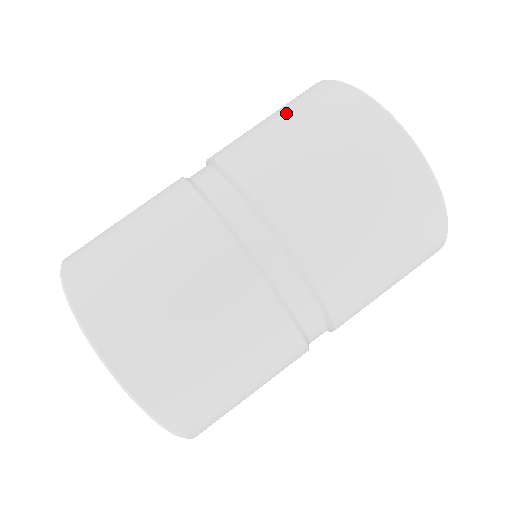
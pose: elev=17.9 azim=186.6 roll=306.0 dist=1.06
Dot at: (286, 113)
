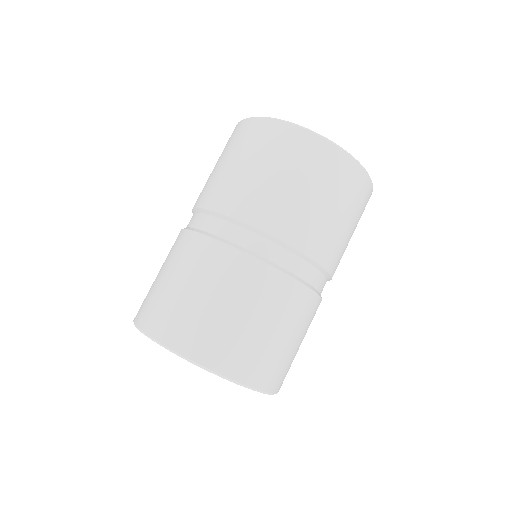
Dot at: (309, 181)
